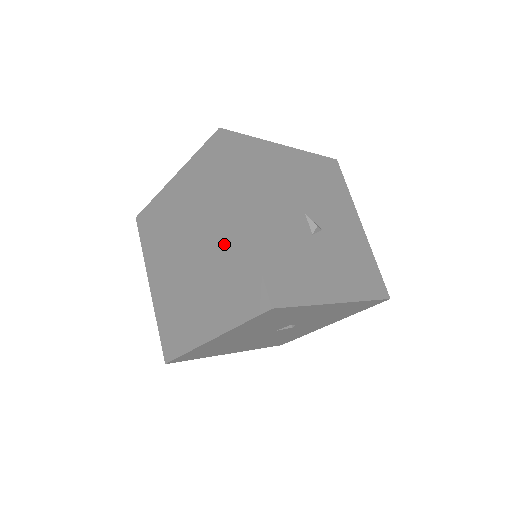
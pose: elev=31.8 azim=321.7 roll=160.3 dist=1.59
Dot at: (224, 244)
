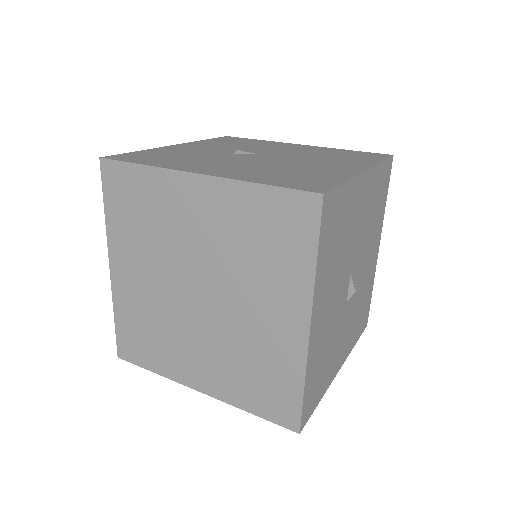
Dot at: (261, 331)
